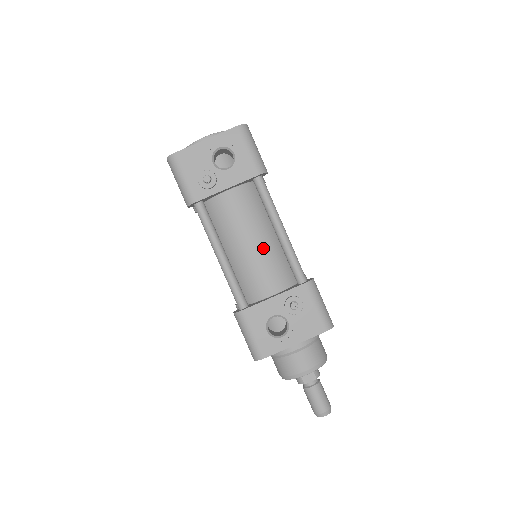
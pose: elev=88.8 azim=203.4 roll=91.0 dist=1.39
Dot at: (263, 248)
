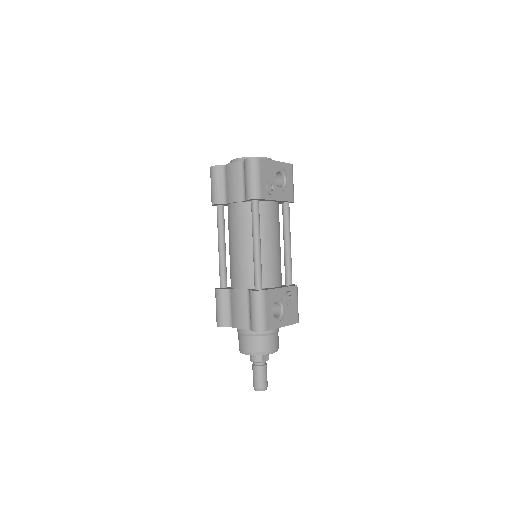
Dot at: (278, 251)
